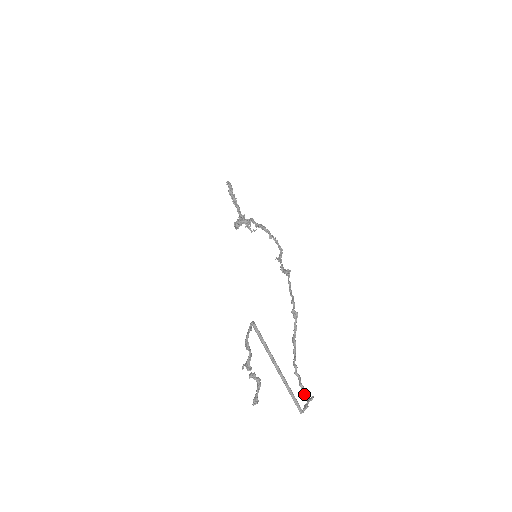
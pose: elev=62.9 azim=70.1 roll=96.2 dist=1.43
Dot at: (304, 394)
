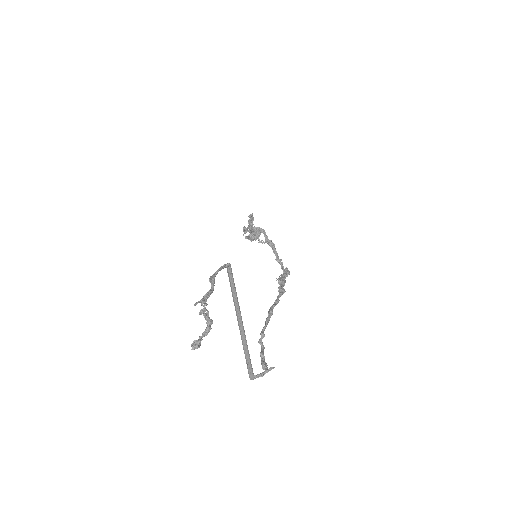
Dot at: (263, 363)
